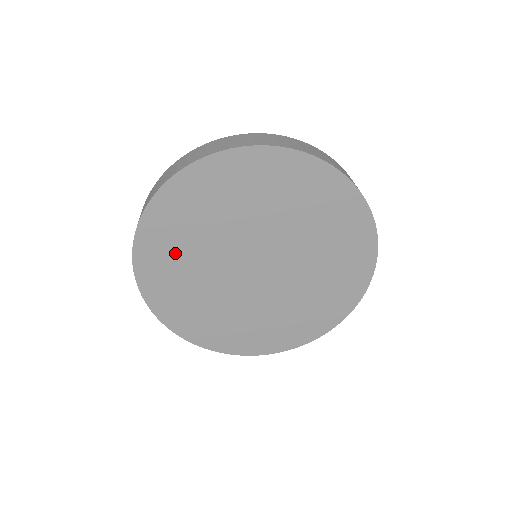
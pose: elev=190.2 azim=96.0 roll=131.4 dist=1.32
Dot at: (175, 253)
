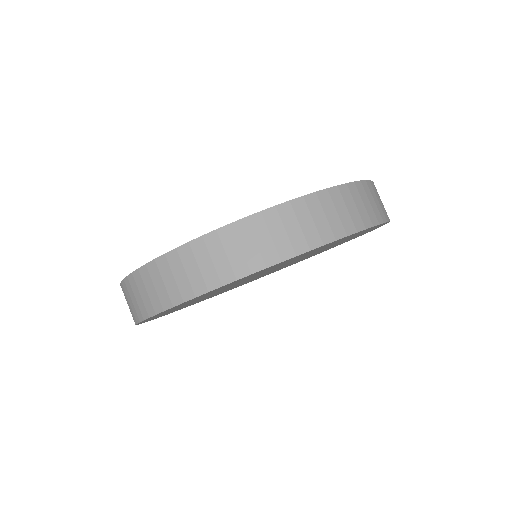
Dot at: occluded
